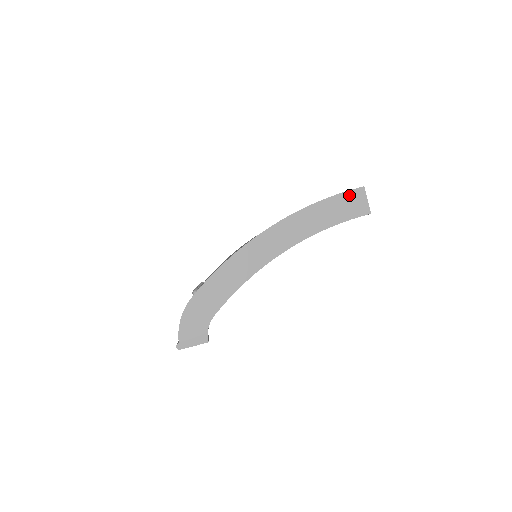
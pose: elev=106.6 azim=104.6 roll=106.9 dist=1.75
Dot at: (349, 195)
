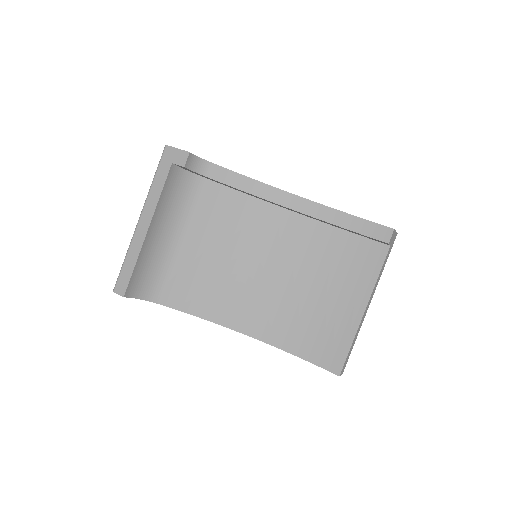
Dot at: occluded
